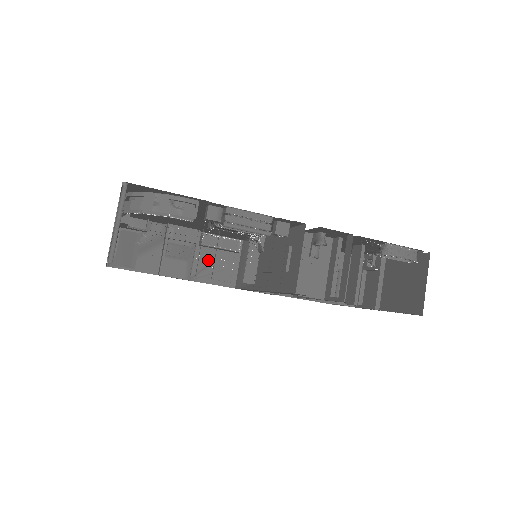
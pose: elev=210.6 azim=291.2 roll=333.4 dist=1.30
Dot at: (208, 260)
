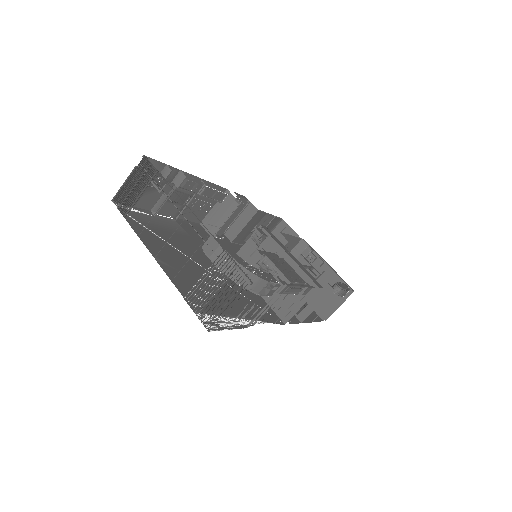
Dot at: (194, 202)
